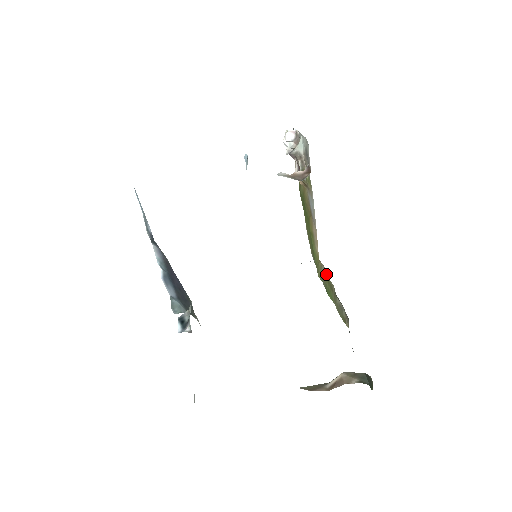
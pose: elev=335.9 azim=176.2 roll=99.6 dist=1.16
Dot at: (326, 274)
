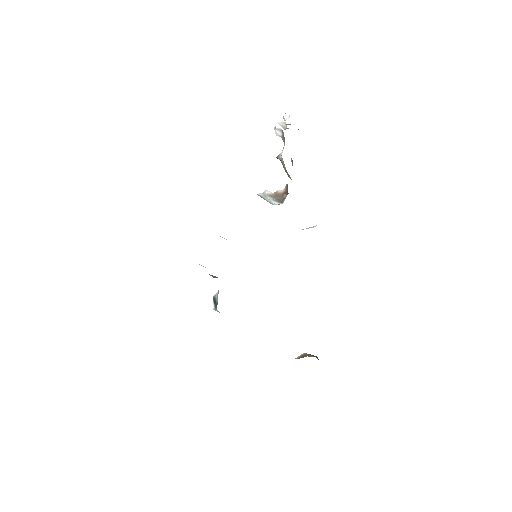
Dot at: occluded
